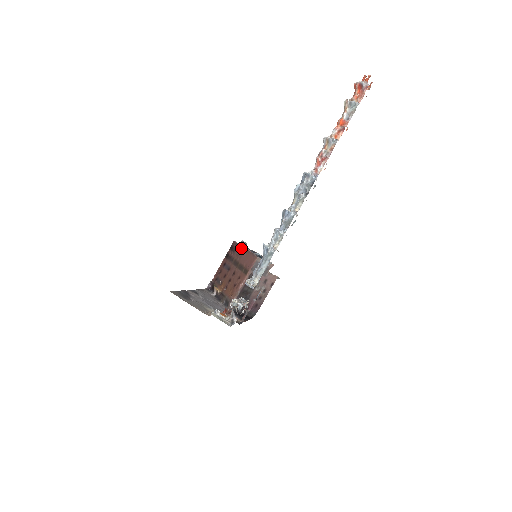
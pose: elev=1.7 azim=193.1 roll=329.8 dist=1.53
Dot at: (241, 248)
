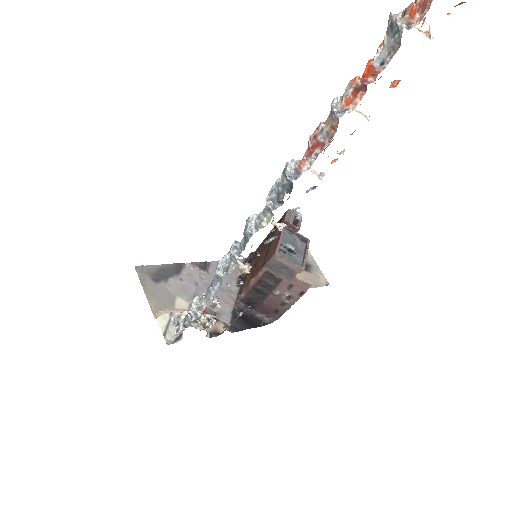
Dot at: (287, 225)
